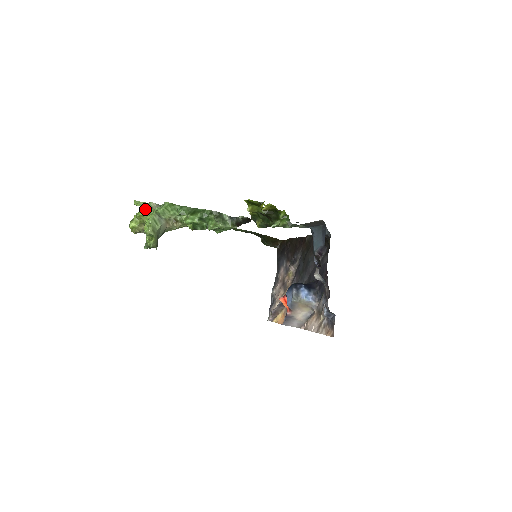
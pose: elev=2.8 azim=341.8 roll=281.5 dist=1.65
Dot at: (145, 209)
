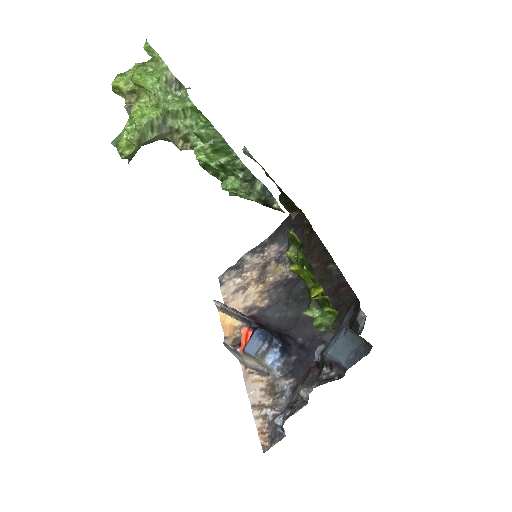
Dot at: (153, 79)
